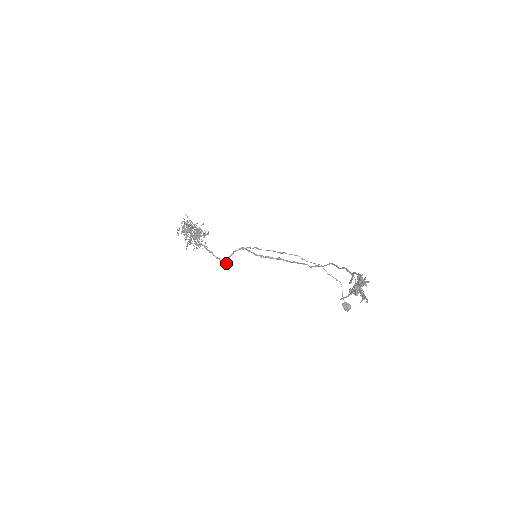
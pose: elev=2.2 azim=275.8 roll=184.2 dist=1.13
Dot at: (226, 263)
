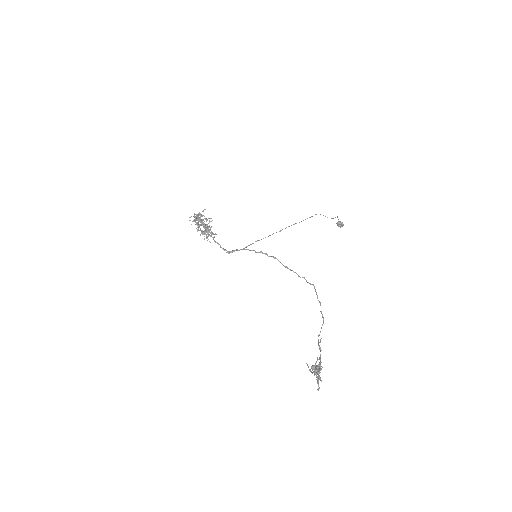
Dot at: (232, 252)
